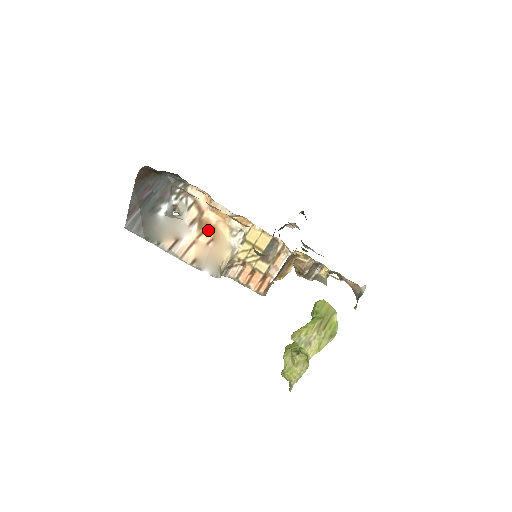
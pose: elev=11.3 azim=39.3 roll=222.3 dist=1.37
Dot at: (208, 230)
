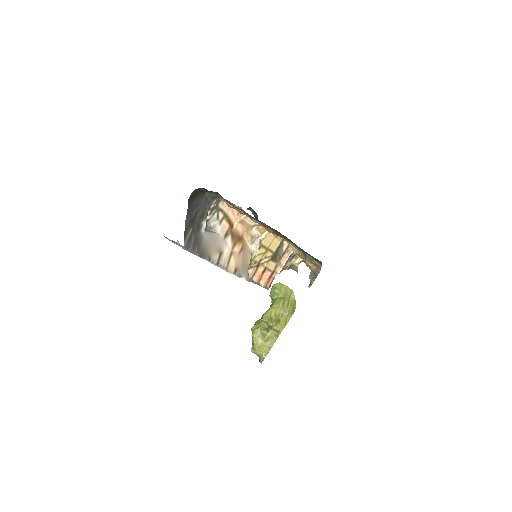
Dot at: (238, 240)
